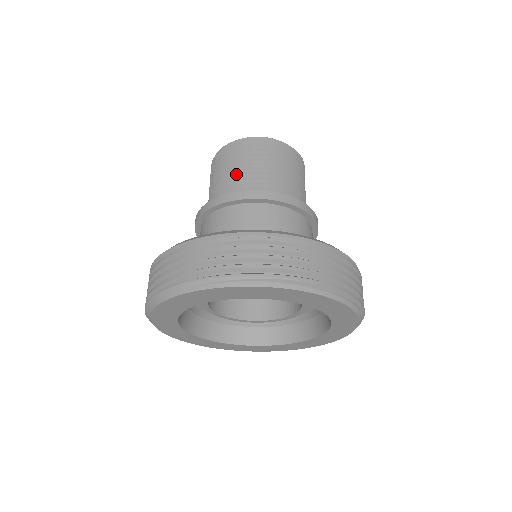
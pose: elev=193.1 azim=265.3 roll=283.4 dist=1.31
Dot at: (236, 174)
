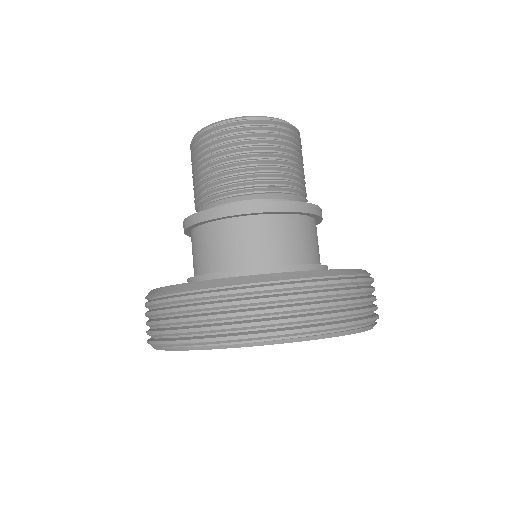
Dot at: (195, 186)
